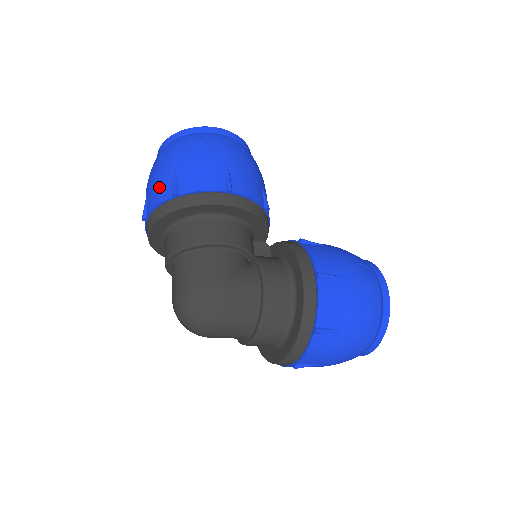
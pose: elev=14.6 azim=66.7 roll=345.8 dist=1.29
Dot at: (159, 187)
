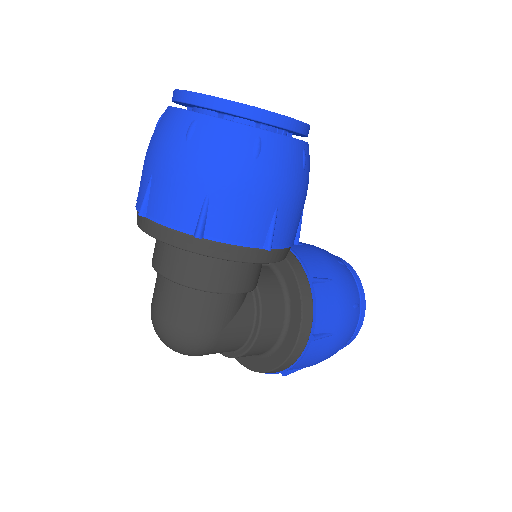
Dot at: (177, 200)
